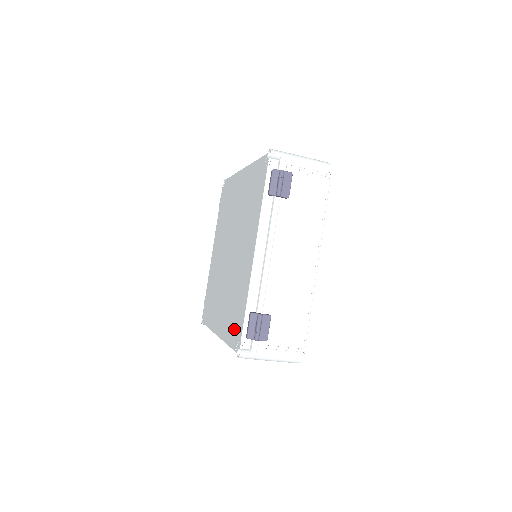
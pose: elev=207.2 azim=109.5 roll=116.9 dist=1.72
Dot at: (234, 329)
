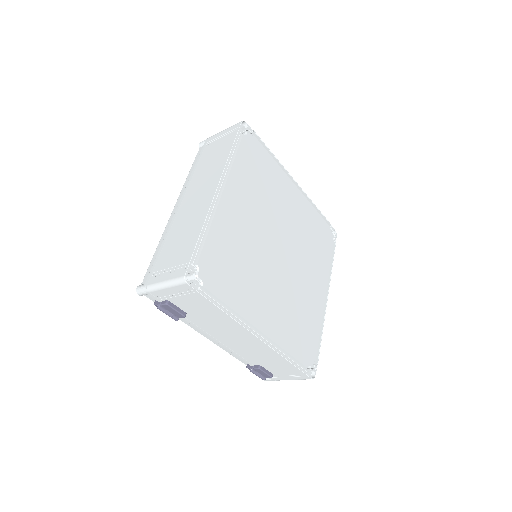
Dot at: occluded
